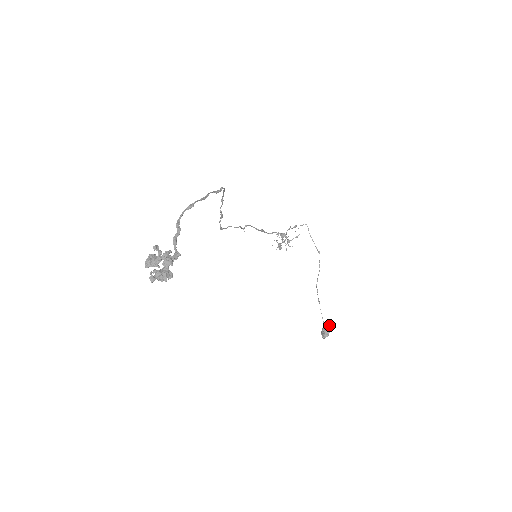
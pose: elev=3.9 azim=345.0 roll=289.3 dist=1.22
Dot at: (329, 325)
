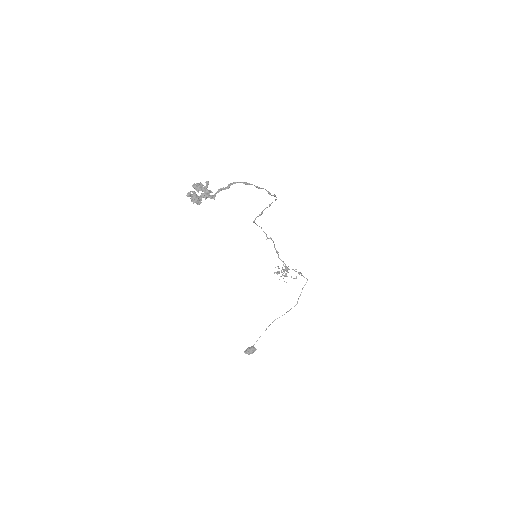
Dot at: (256, 349)
